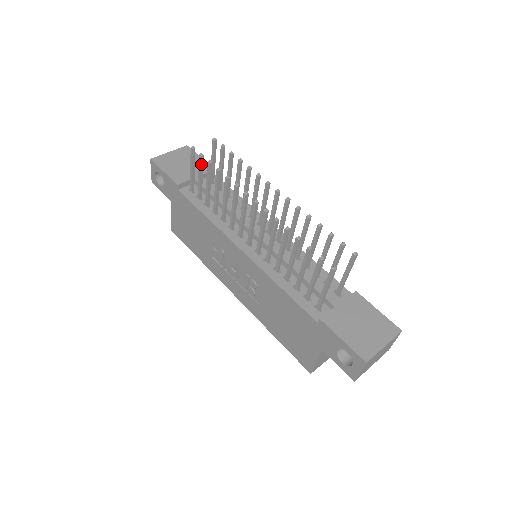
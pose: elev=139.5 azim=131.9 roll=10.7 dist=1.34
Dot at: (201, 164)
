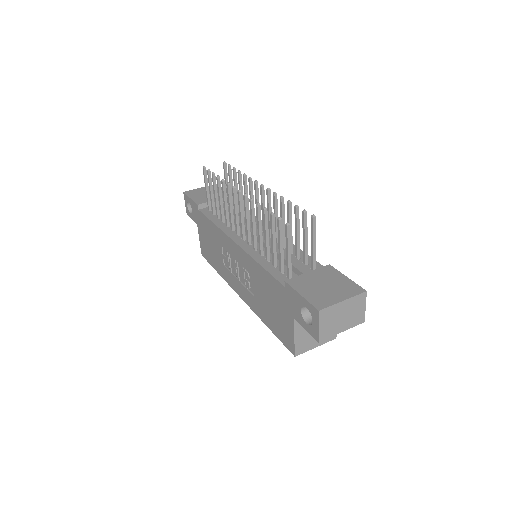
Dot at: (210, 179)
